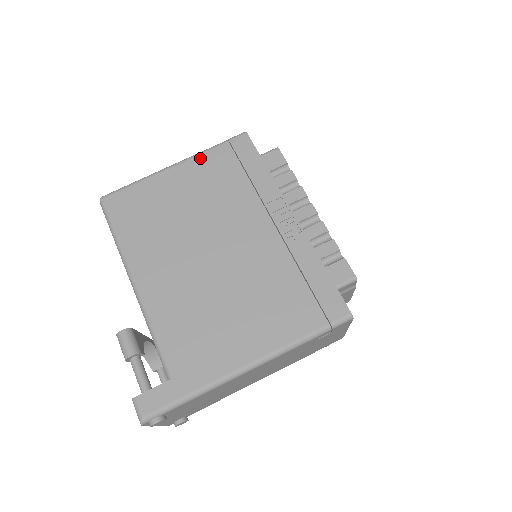
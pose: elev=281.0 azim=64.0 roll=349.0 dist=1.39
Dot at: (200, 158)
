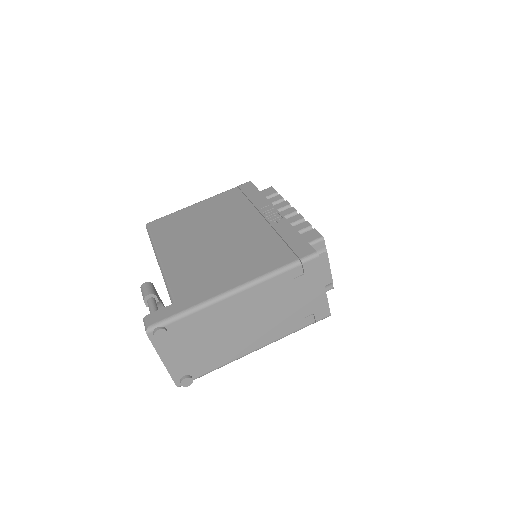
Dot at: (217, 196)
